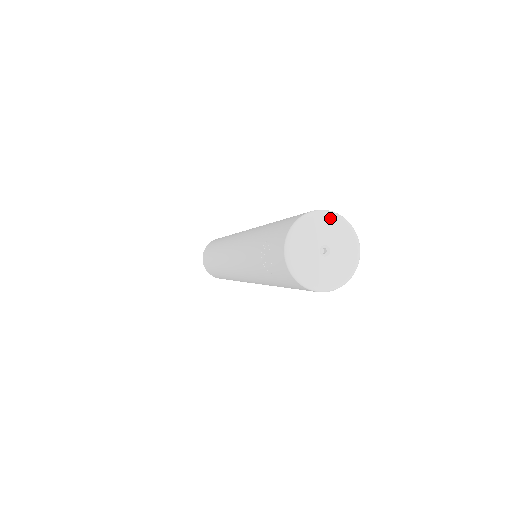
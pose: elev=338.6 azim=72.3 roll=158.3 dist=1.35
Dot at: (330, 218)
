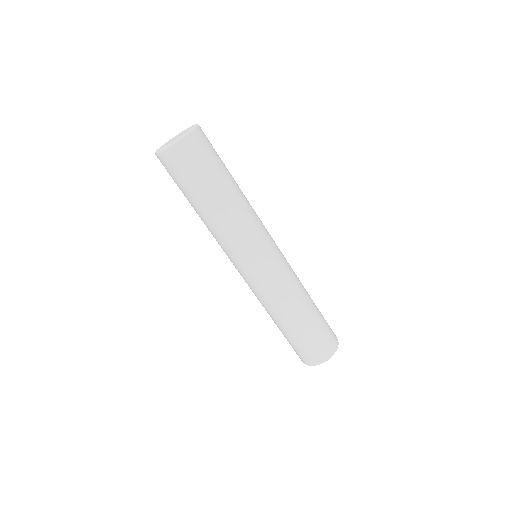
Dot at: occluded
